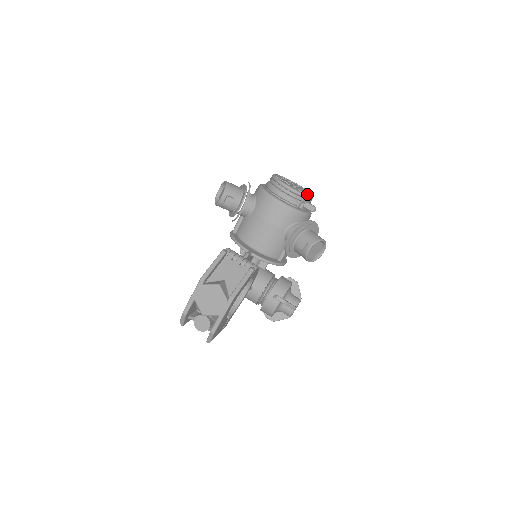
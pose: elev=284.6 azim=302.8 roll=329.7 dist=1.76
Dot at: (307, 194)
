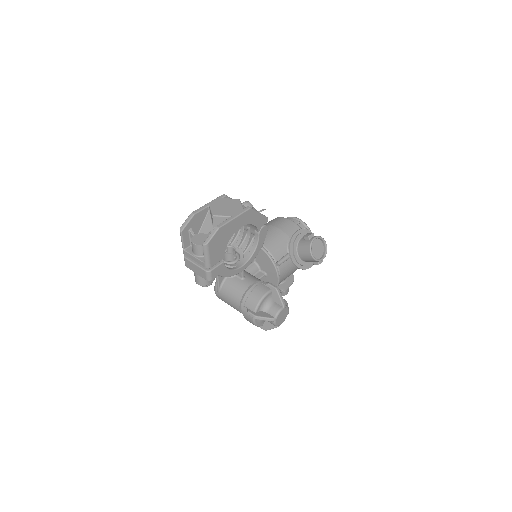
Dot at: occluded
